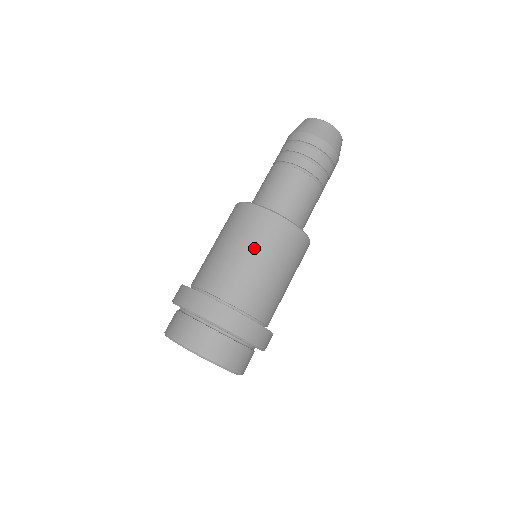
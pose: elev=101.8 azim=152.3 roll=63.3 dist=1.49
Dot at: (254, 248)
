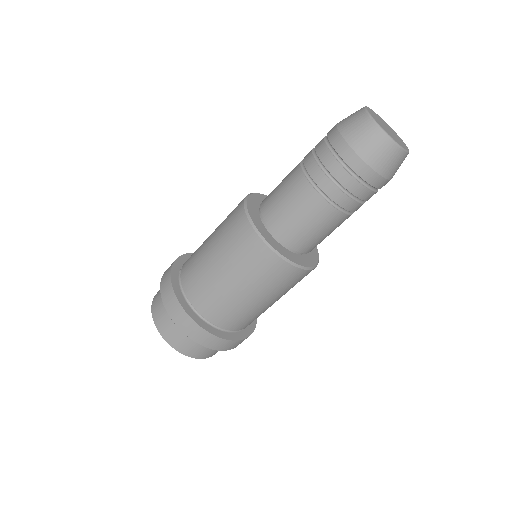
Dot at: (222, 256)
